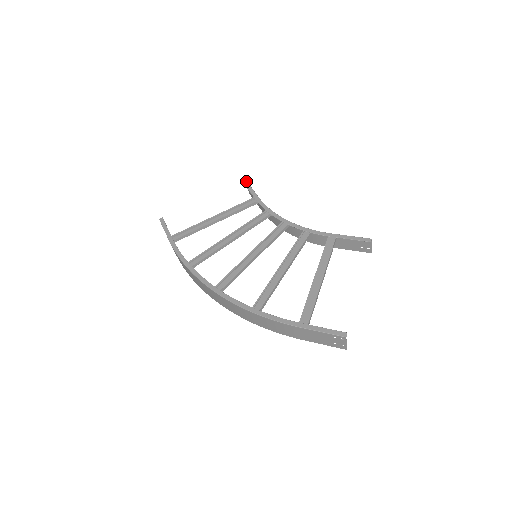
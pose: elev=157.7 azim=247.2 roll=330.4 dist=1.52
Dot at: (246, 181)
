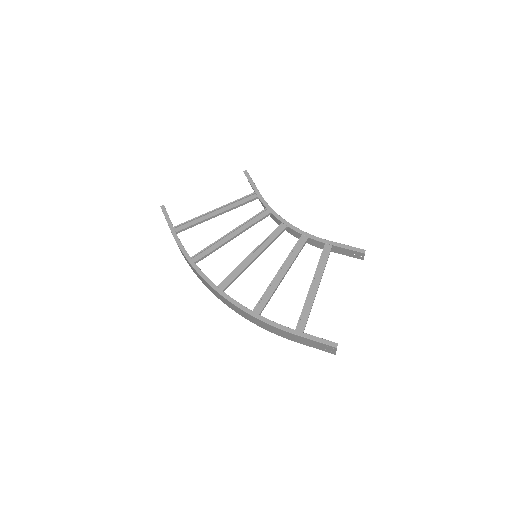
Dot at: (247, 172)
